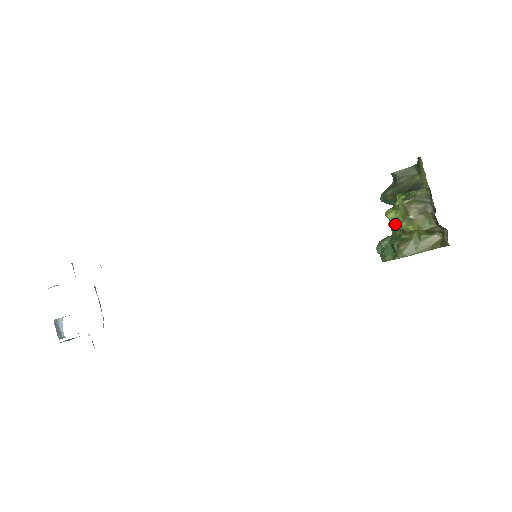
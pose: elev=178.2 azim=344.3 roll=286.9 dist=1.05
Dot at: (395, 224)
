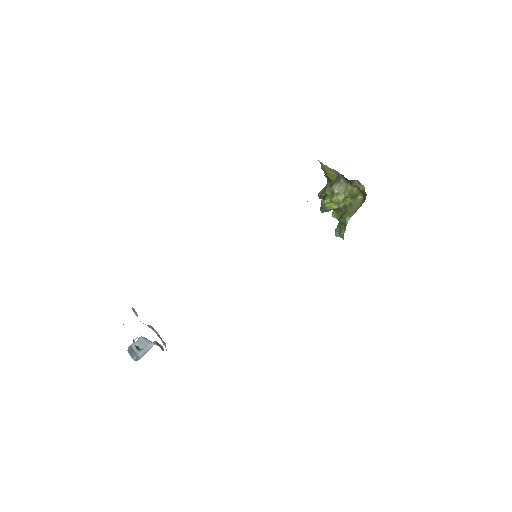
Dot at: (333, 207)
